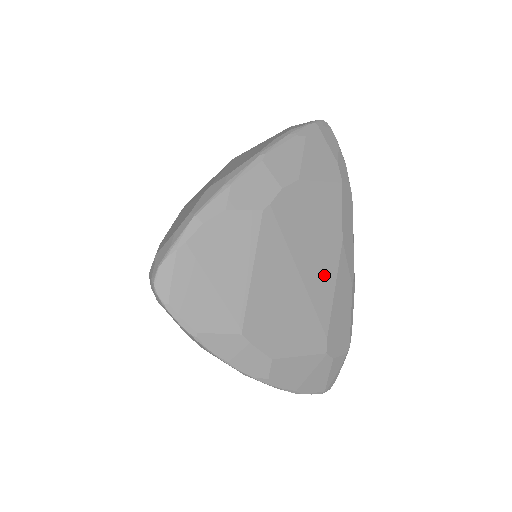
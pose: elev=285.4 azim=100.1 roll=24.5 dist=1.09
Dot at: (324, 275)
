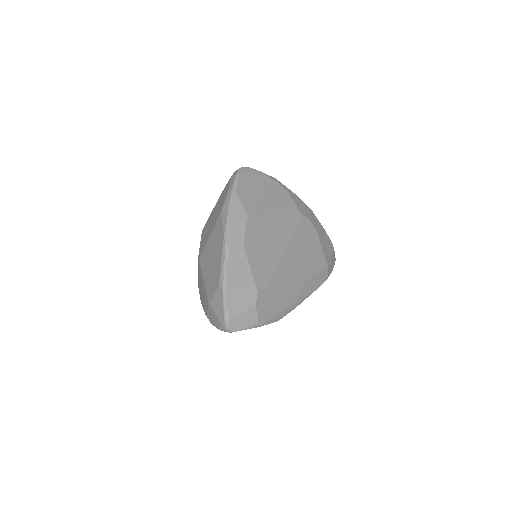
Dot at: (291, 270)
